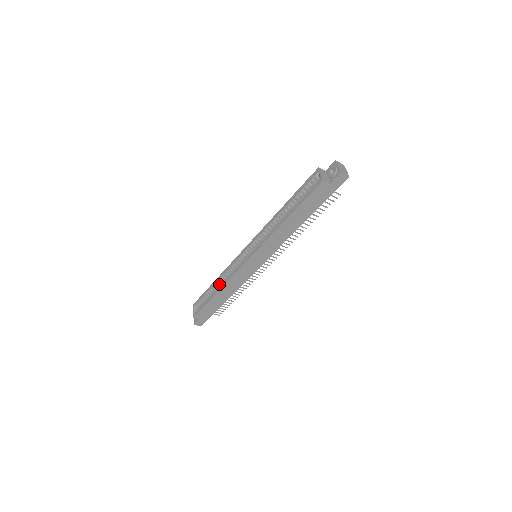
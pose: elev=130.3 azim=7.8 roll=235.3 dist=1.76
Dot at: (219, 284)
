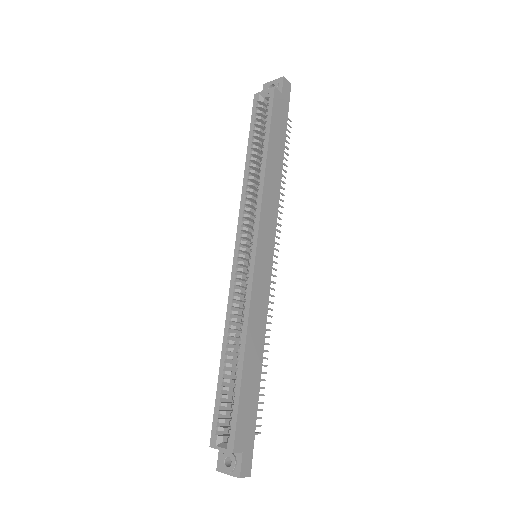
Dot at: (233, 350)
